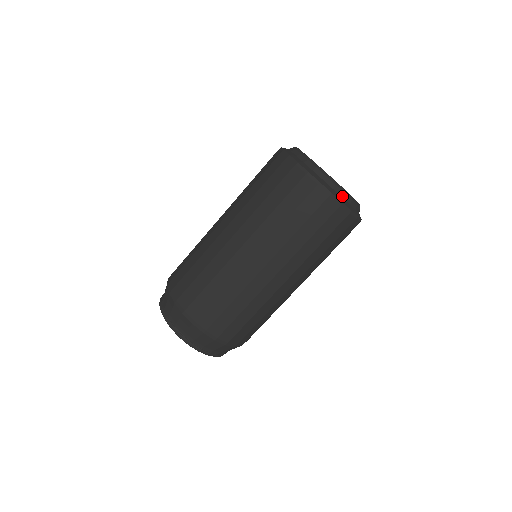
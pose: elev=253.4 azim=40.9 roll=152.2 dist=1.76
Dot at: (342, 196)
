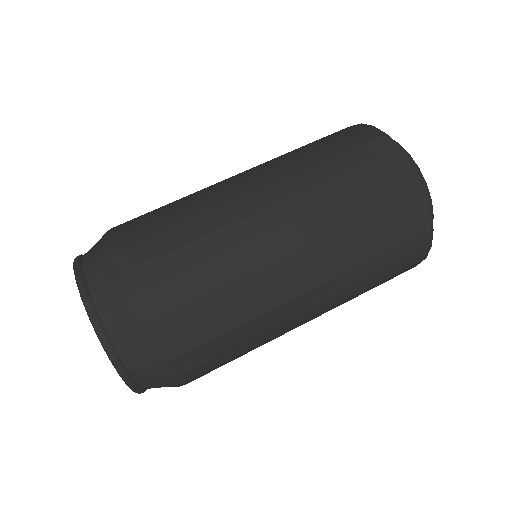
Dot at: occluded
